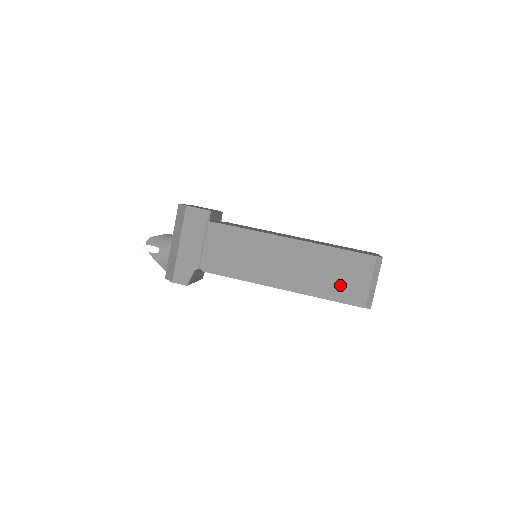
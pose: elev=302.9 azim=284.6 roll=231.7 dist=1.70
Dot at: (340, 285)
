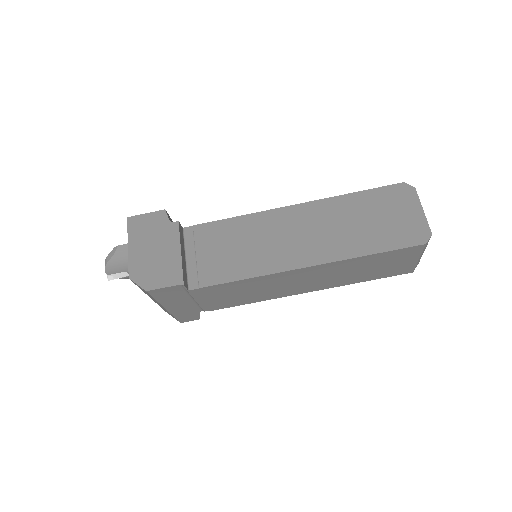
Dot at: (380, 271)
